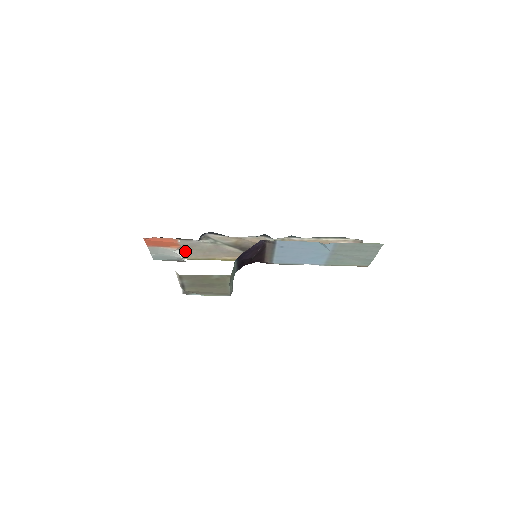
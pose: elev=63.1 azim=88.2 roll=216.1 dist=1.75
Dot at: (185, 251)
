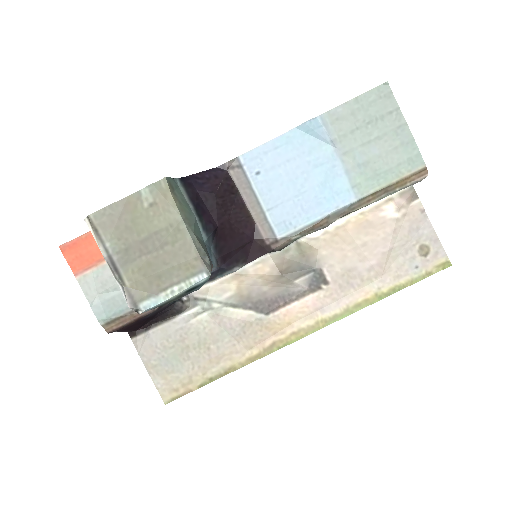
Dot at: (180, 362)
